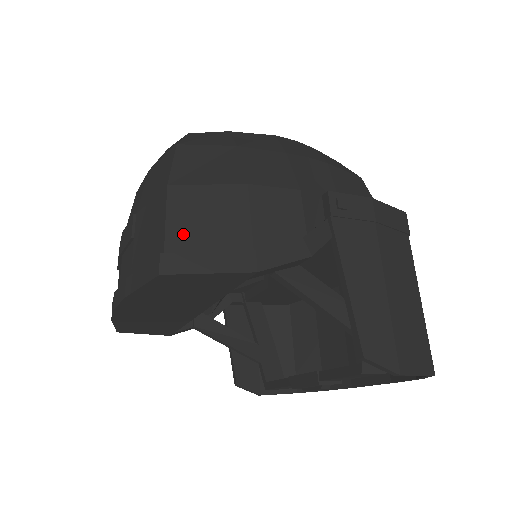
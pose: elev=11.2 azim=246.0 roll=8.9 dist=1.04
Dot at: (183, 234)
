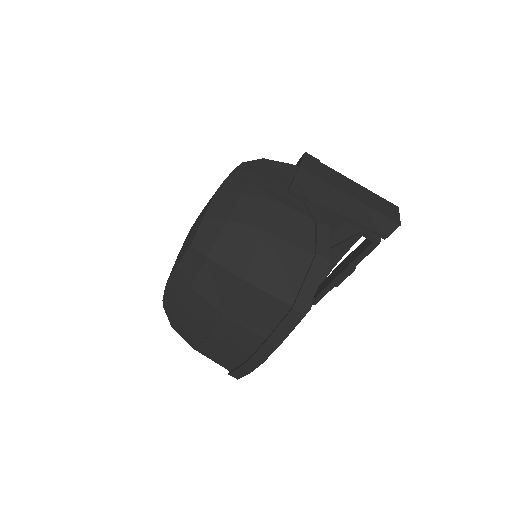
Dot at: (283, 288)
